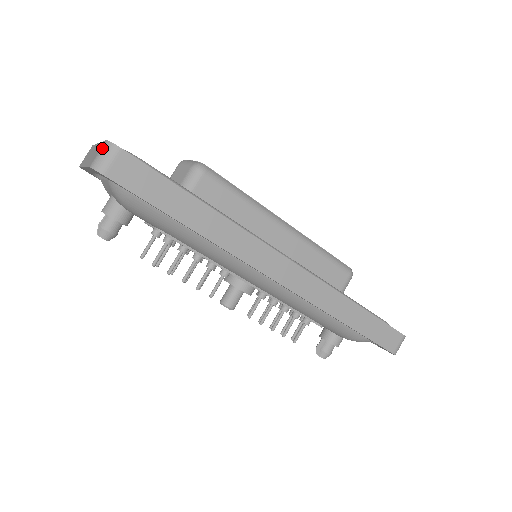
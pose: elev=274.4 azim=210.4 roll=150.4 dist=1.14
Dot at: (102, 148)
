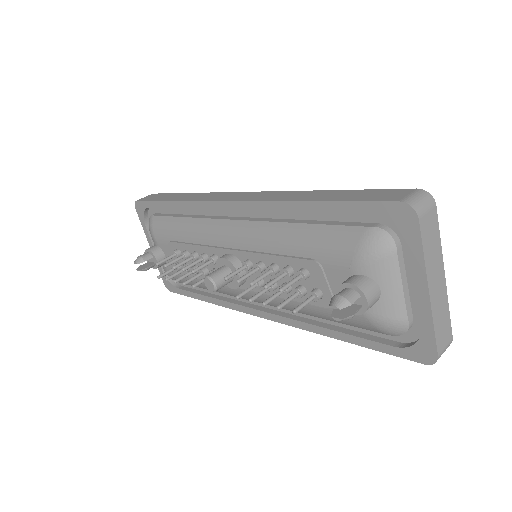
Dot at: occluded
